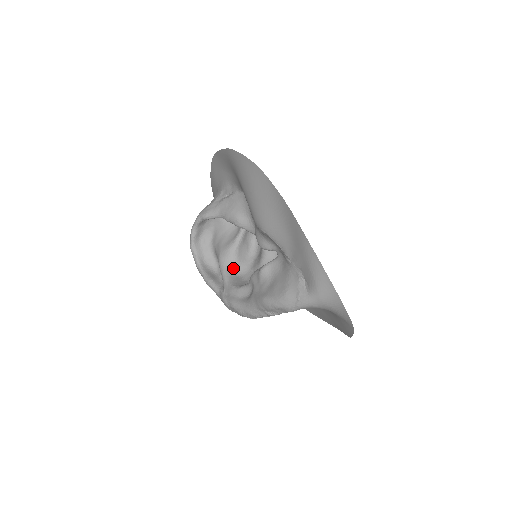
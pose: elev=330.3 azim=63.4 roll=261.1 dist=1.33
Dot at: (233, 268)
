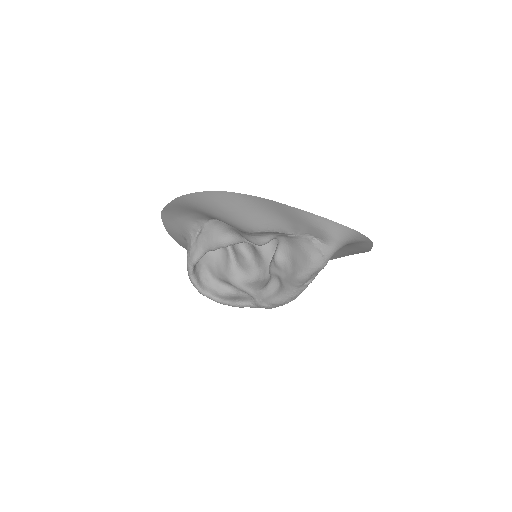
Dot at: (246, 279)
